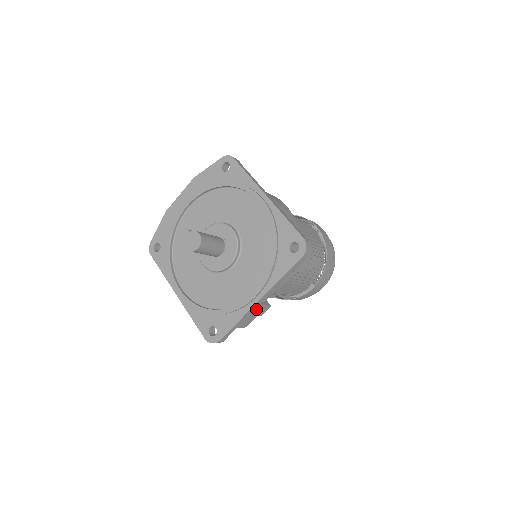
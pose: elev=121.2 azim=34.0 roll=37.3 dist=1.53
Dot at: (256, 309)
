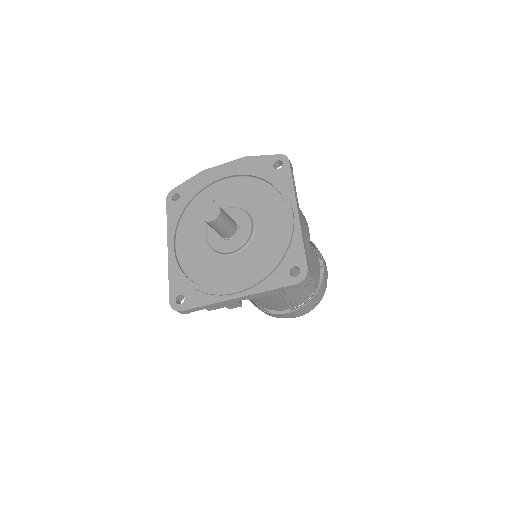
Dot at: occluded
